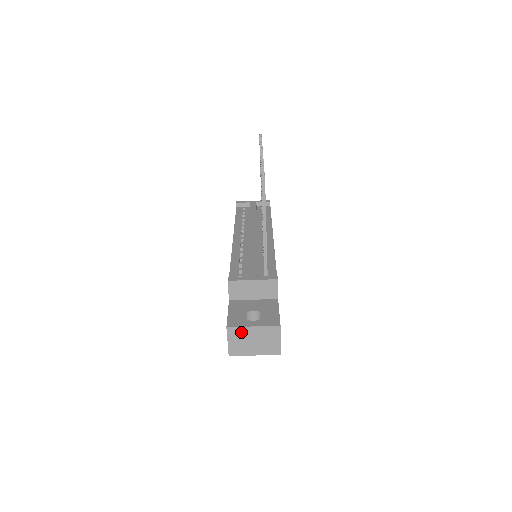
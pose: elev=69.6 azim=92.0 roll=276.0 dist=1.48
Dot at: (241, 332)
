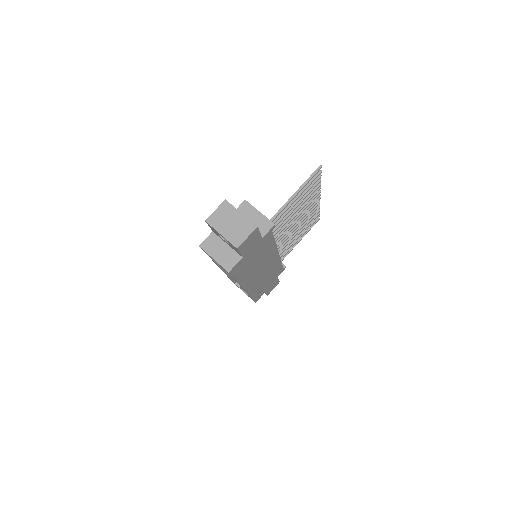
Dot at: (230, 210)
